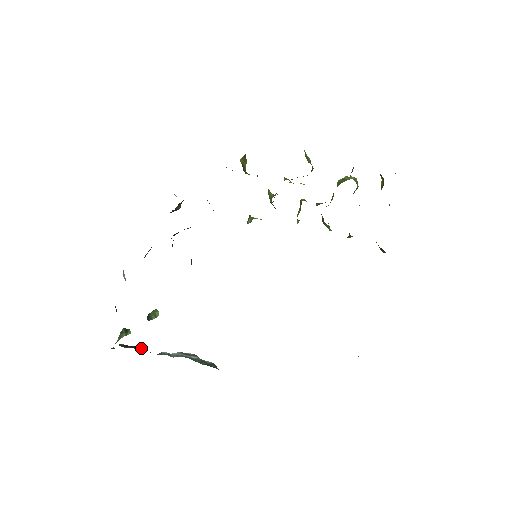
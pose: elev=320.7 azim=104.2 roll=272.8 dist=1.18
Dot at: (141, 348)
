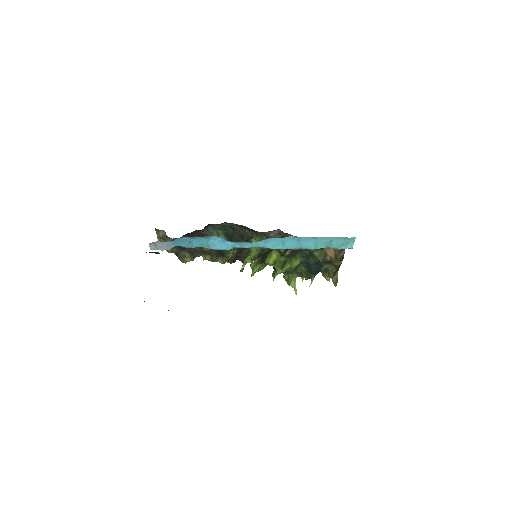
Dot at: occluded
